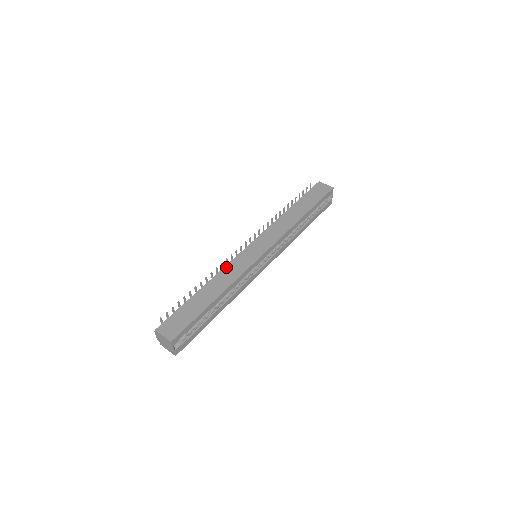
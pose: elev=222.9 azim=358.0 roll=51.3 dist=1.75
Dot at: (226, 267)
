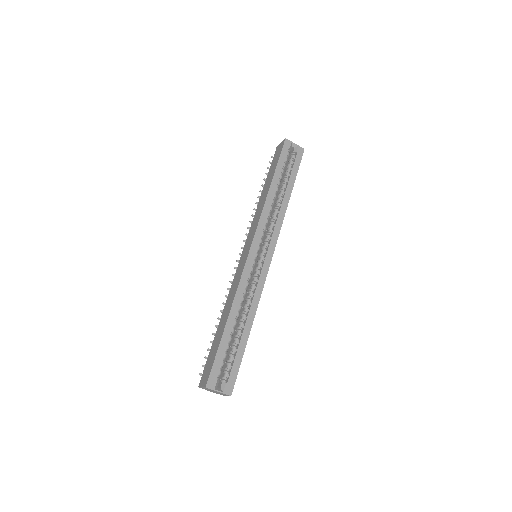
Dot at: (231, 288)
